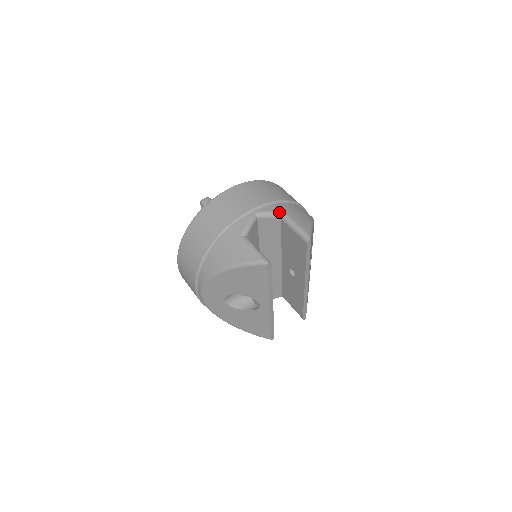
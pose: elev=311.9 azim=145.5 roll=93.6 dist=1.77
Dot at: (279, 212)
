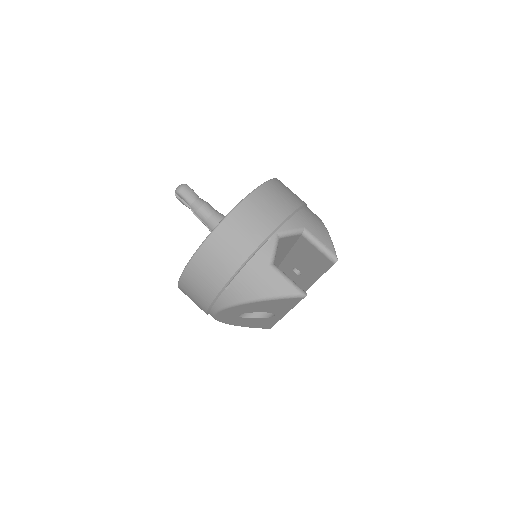
Dot at: (300, 229)
